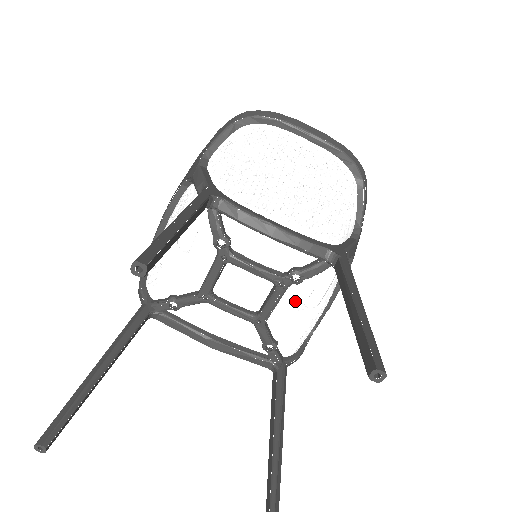
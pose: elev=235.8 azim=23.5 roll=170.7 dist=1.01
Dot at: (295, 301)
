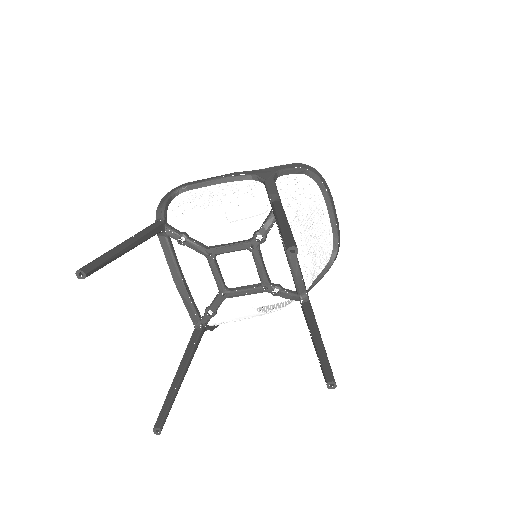
Dot at: (257, 301)
